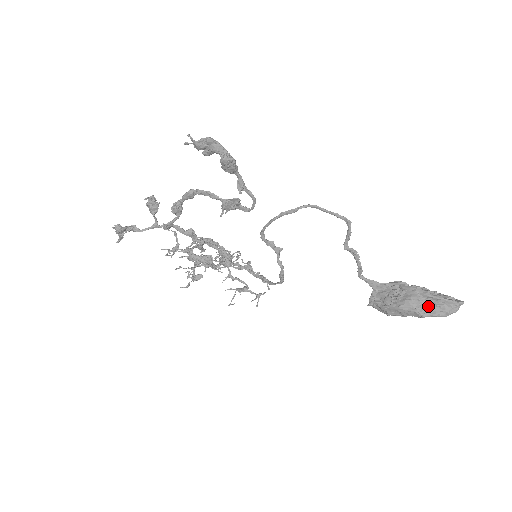
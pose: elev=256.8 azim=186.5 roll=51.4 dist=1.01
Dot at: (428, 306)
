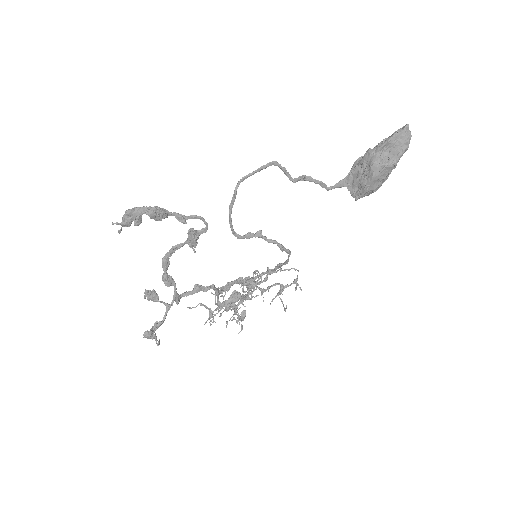
Dot at: (389, 154)
